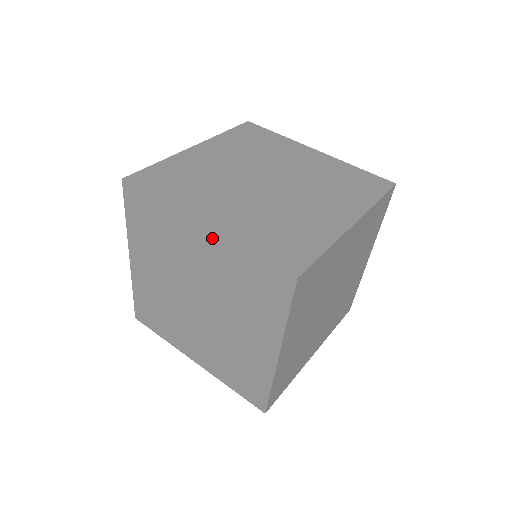
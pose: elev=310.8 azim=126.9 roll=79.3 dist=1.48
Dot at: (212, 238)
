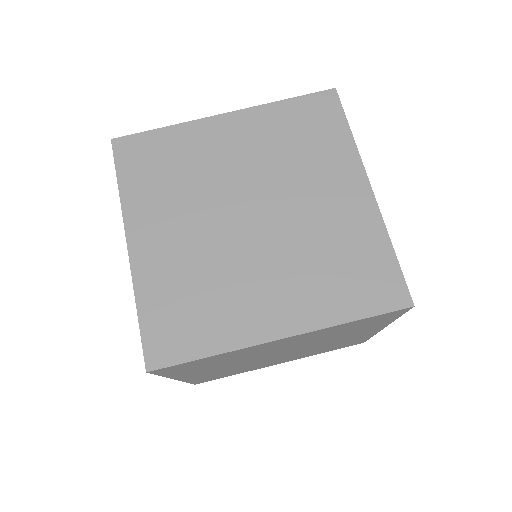
Dot at: (299, 336)
